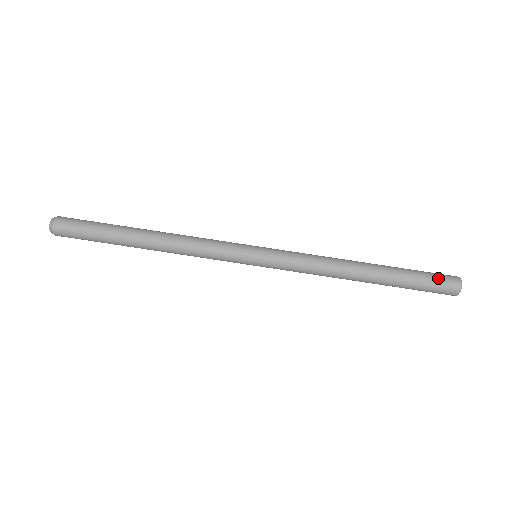
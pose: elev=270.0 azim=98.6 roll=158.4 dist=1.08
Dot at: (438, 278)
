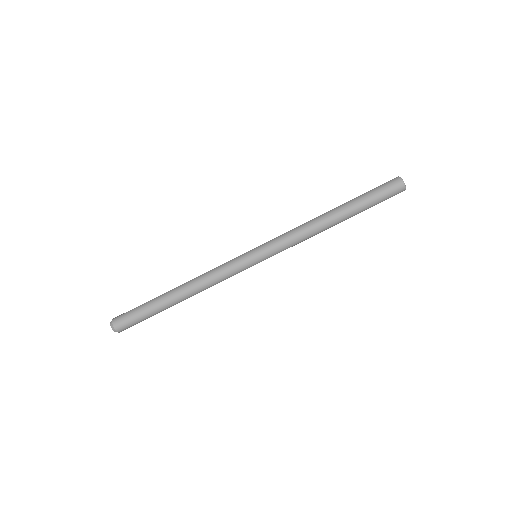
Dot at: (385, 188)
